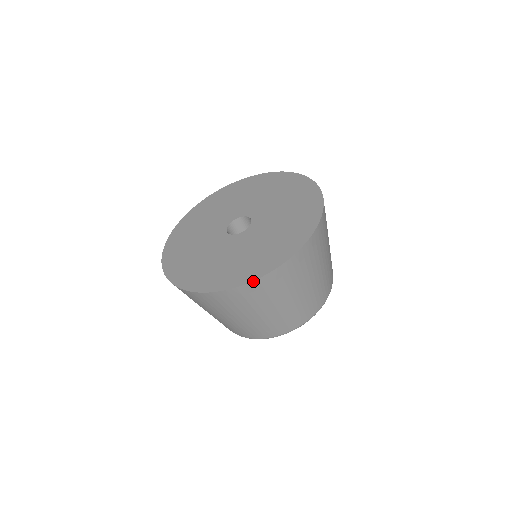
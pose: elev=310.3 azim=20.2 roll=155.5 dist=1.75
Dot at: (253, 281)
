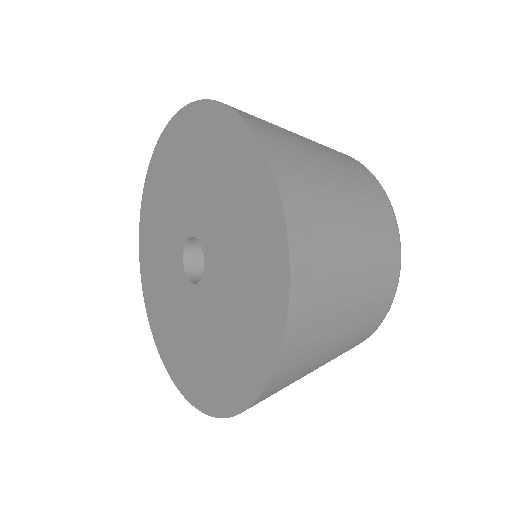
Dot at: (220, 417)
